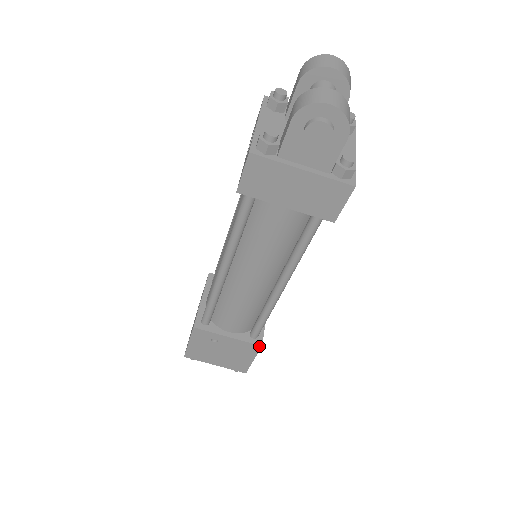
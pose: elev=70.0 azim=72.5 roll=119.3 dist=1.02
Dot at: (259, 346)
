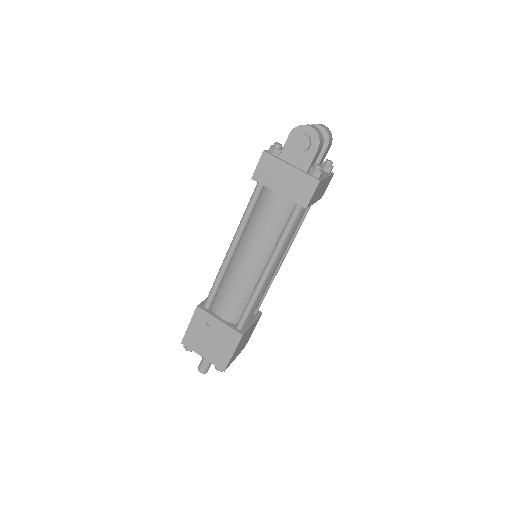
Dot at: (241, 335)
